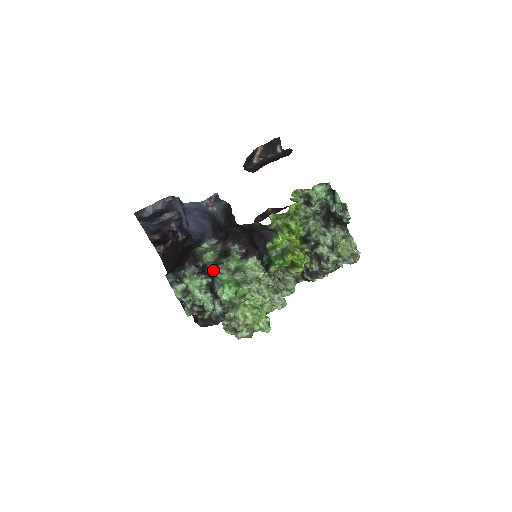
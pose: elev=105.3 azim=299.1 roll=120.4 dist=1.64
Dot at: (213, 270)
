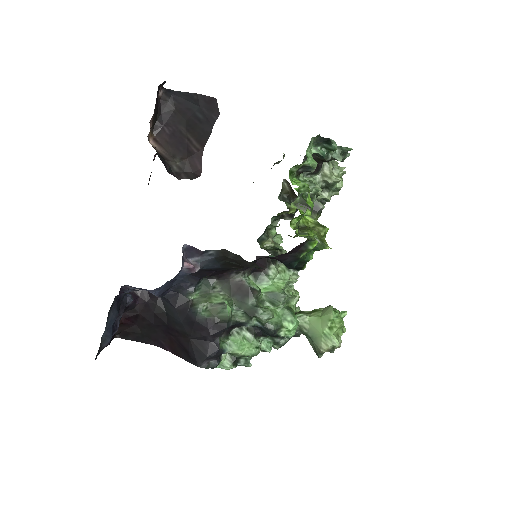
Dot at: (252, 320)
